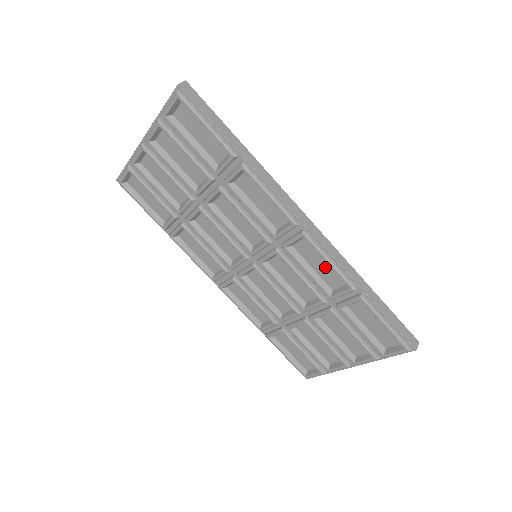
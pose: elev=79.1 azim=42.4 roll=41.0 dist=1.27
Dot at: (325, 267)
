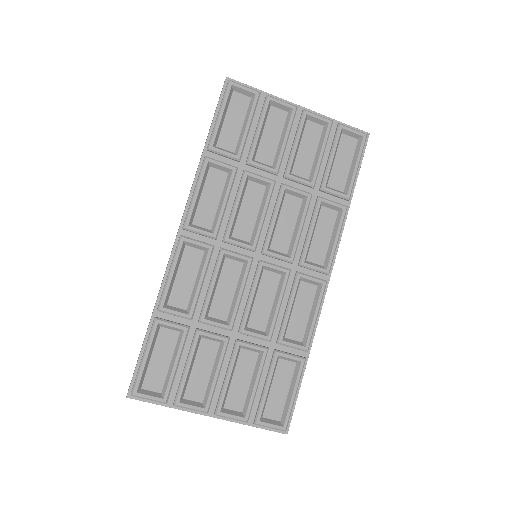
Dot at: (303, 317)
